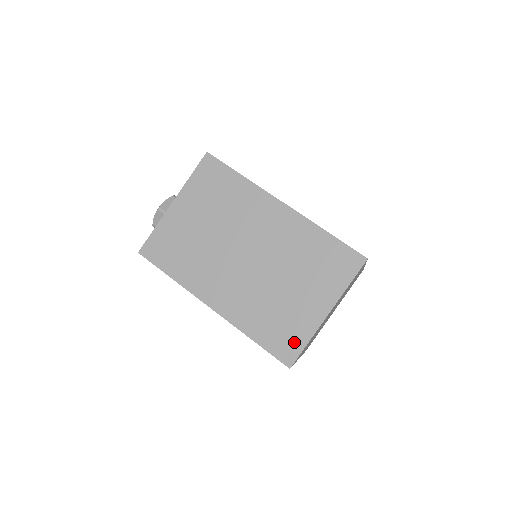
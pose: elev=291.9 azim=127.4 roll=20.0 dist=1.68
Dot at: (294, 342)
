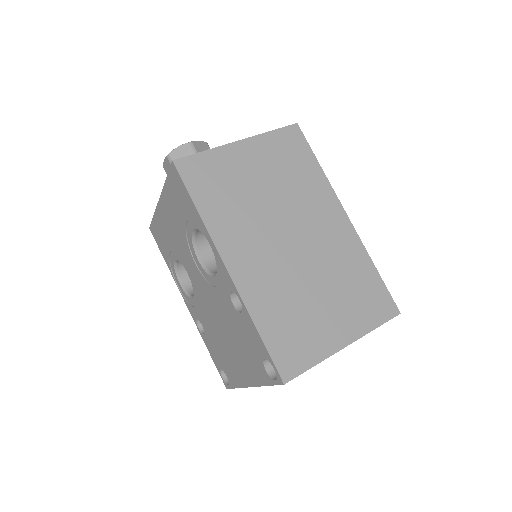
Dot at: (301, 357)
